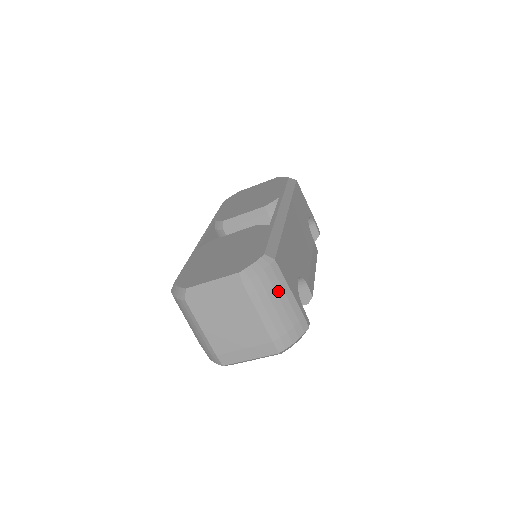
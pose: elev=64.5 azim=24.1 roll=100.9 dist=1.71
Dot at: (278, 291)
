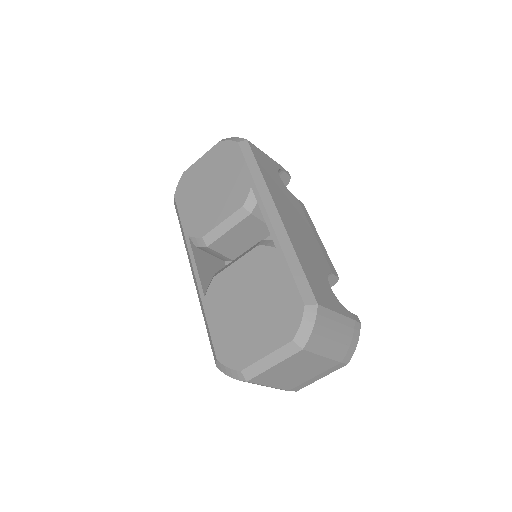
Dot at: (331, 326)
